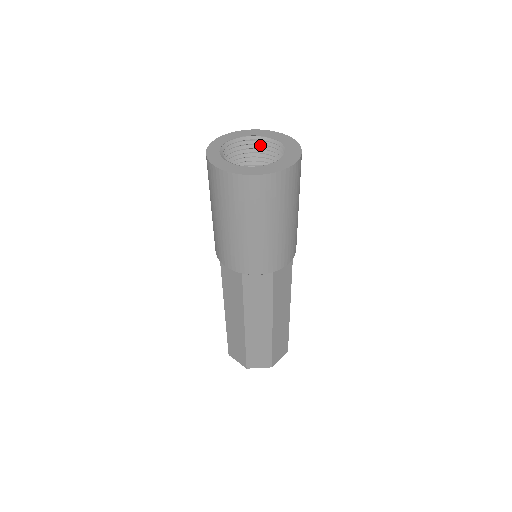
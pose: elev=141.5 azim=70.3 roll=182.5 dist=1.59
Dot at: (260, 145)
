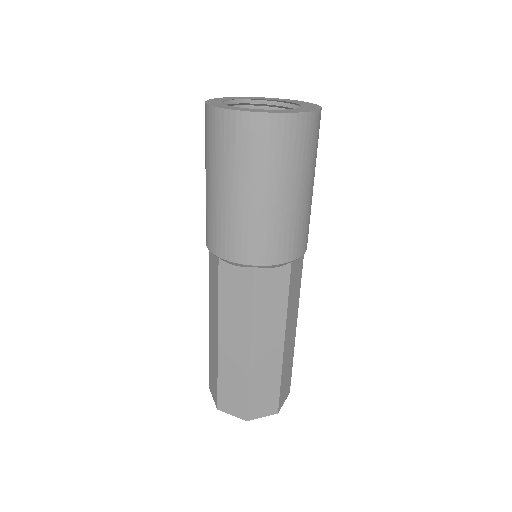
Dot at: occluded
